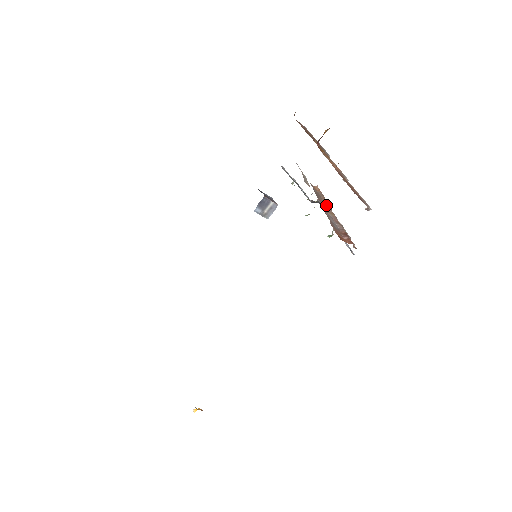
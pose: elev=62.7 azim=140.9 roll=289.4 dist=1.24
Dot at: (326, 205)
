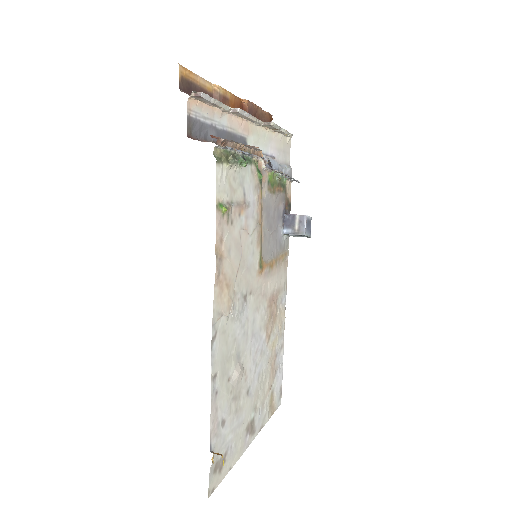
Dot at: occluded
